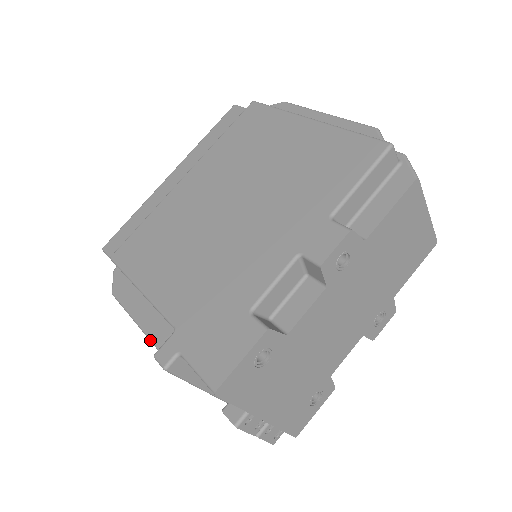
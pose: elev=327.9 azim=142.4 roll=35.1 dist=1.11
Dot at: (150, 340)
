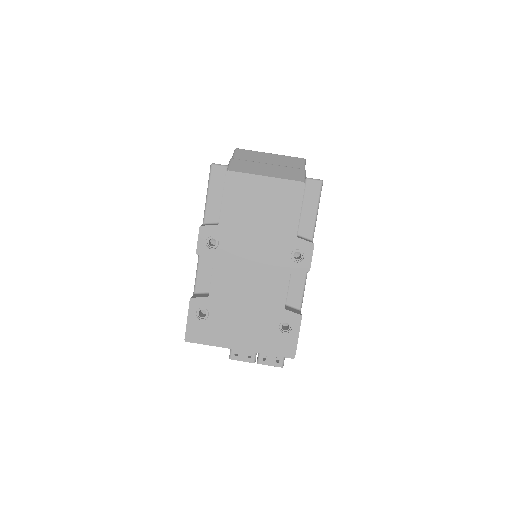
Dot at: occluded
